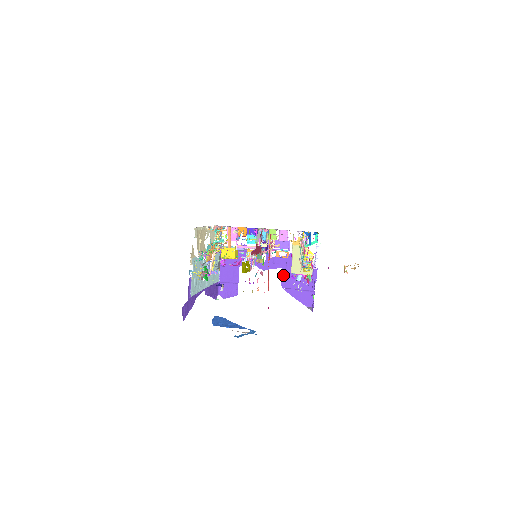
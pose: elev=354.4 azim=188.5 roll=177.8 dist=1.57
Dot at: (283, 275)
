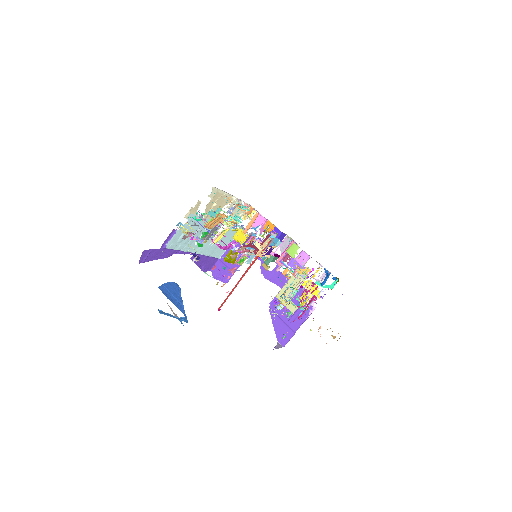
Dot at: occluded
